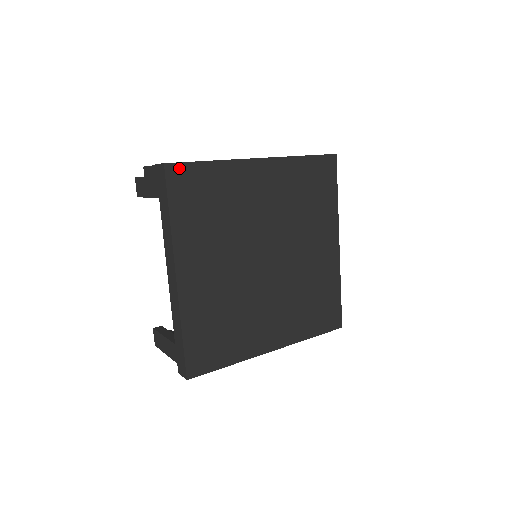
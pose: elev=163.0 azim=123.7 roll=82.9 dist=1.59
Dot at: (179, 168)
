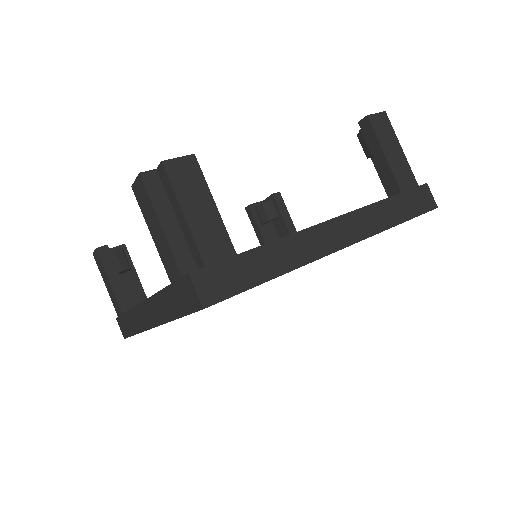
Dot at: occluded
